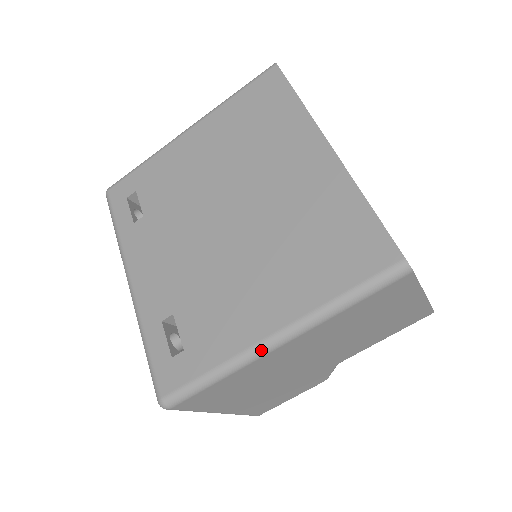
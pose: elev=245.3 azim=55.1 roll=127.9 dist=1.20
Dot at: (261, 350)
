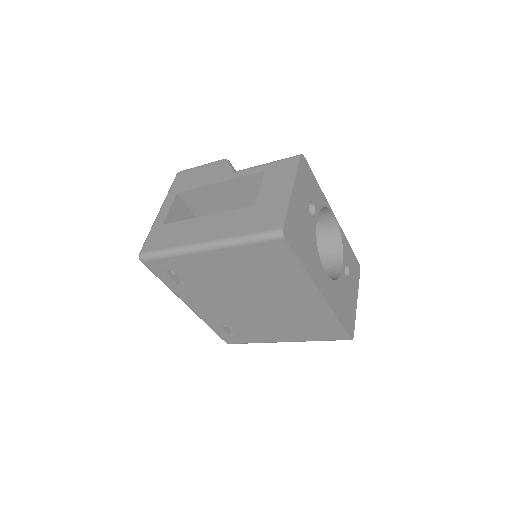
Dot at: occluded
